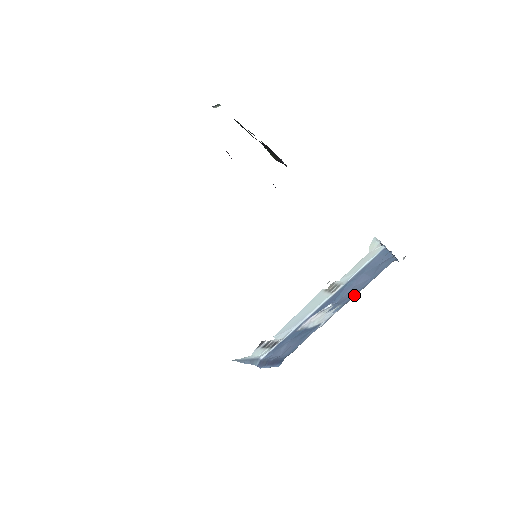
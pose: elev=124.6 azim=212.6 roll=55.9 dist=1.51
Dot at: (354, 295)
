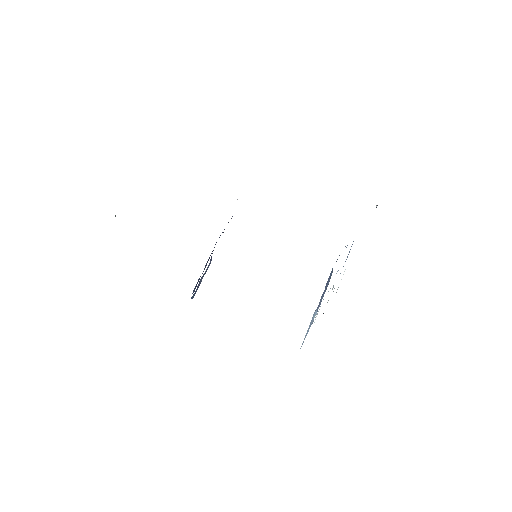
Dot at: occluded
